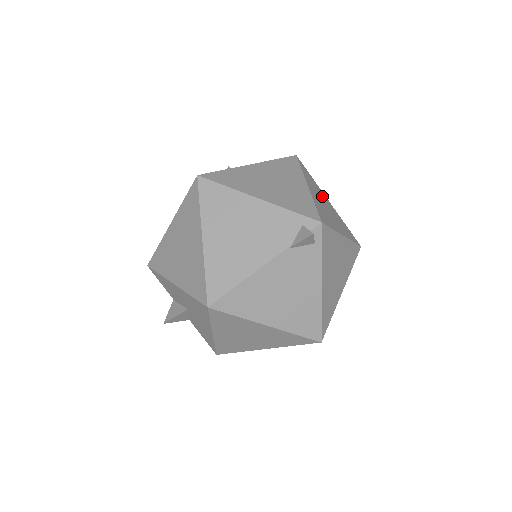
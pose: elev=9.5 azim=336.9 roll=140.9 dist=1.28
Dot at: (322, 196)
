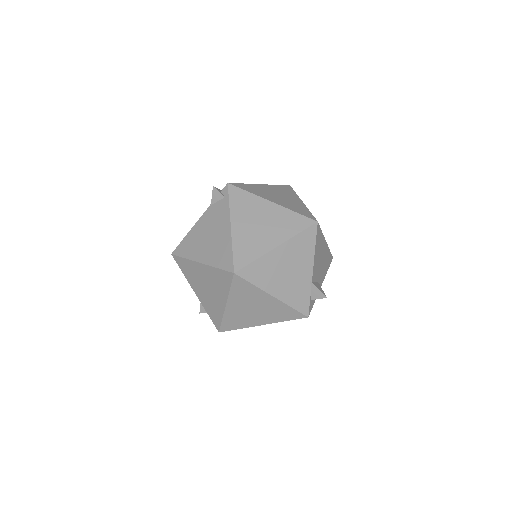
Dot at: (288, 196)
